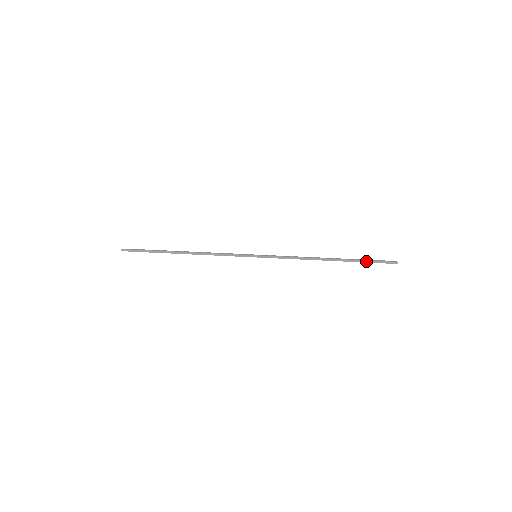
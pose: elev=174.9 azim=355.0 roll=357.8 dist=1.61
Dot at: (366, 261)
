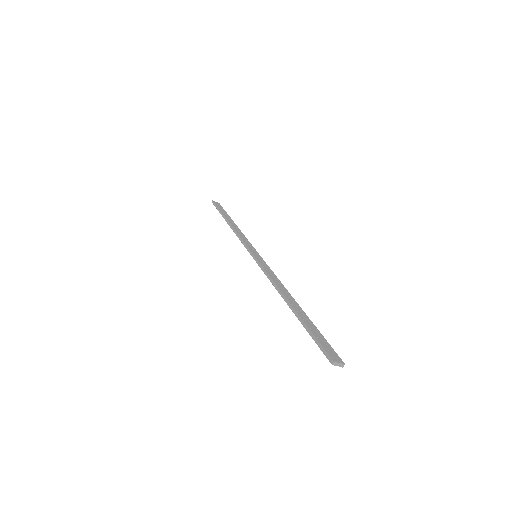
Dot at: (309, 331)
